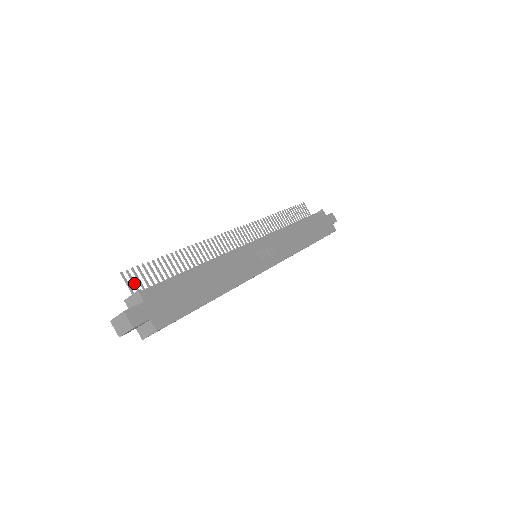
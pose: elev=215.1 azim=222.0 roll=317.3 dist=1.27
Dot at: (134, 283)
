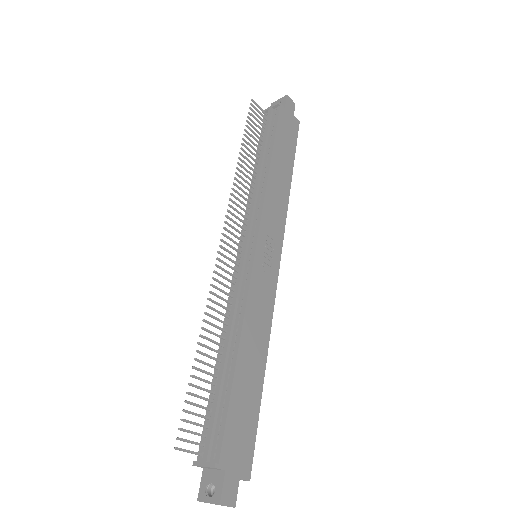
Dot at: (192, 443)
